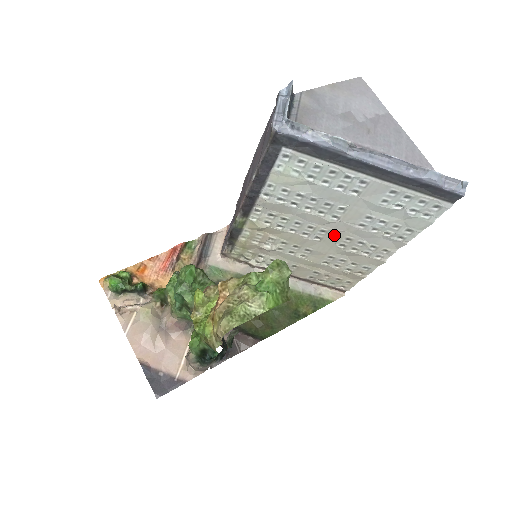
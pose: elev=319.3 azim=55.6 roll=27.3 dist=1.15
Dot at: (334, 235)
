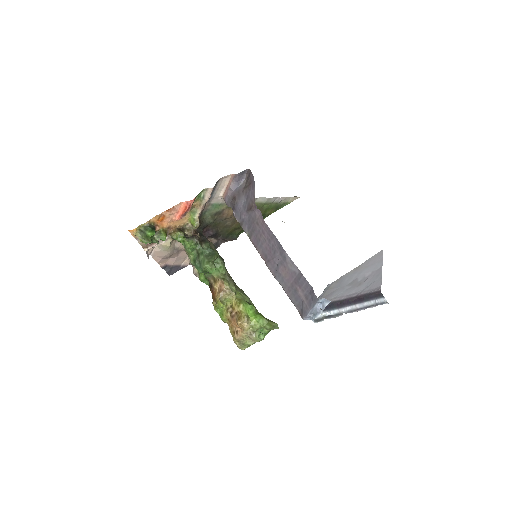
Dot at: occluded
